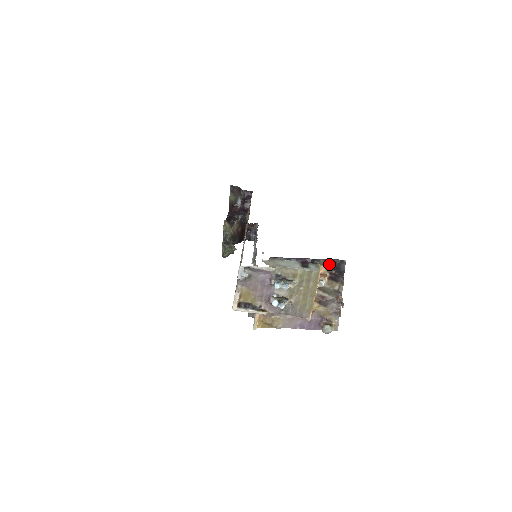
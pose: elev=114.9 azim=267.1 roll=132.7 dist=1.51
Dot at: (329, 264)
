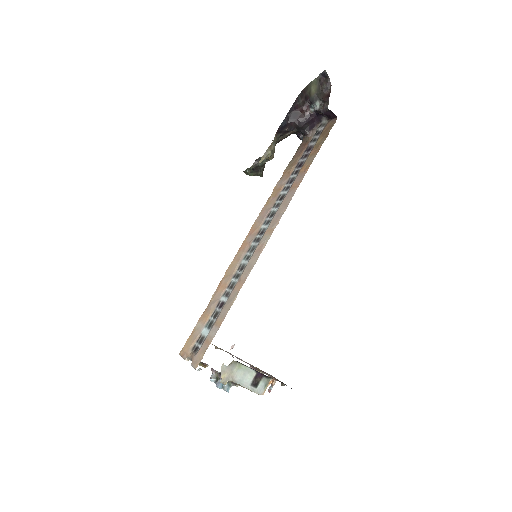
Dot at: occluded
